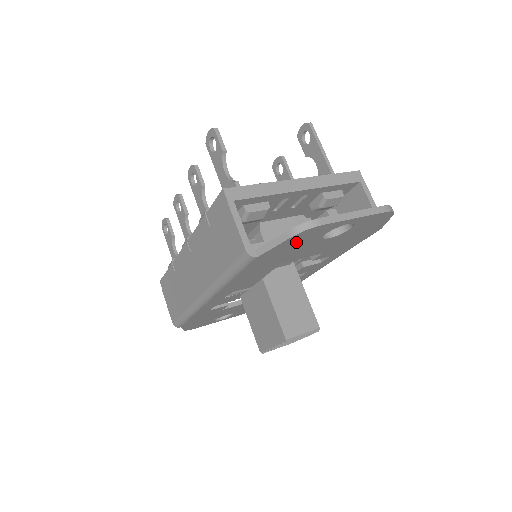
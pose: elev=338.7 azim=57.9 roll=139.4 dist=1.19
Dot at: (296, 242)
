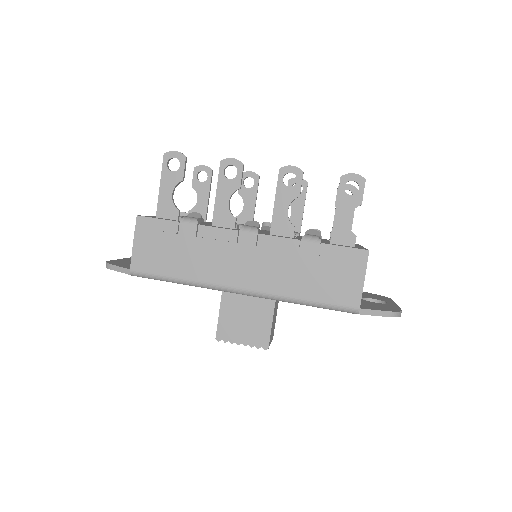
Dot at: occluded
